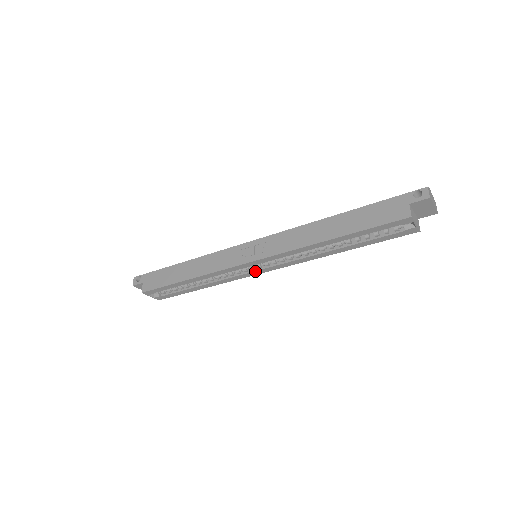
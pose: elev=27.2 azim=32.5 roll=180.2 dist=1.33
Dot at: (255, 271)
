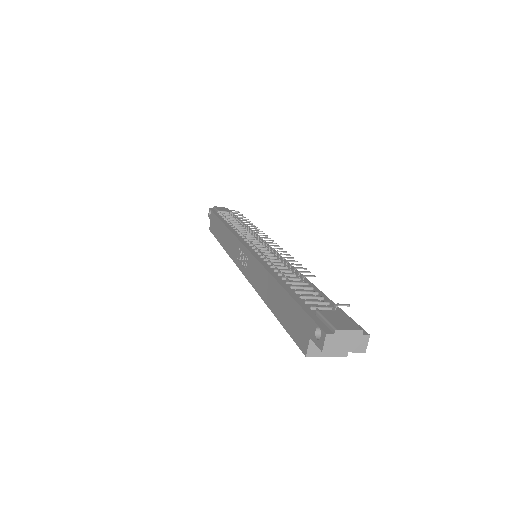
Dot at: occluded
